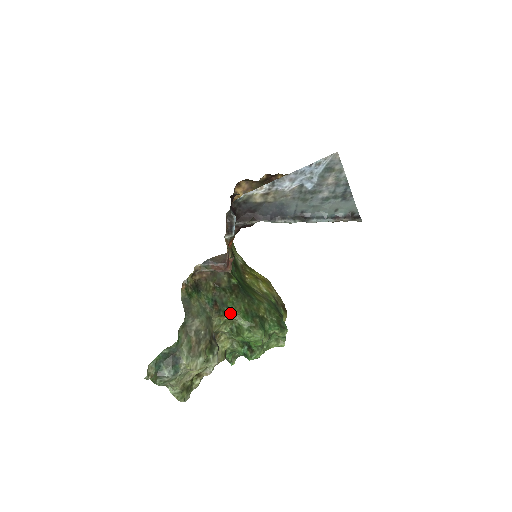
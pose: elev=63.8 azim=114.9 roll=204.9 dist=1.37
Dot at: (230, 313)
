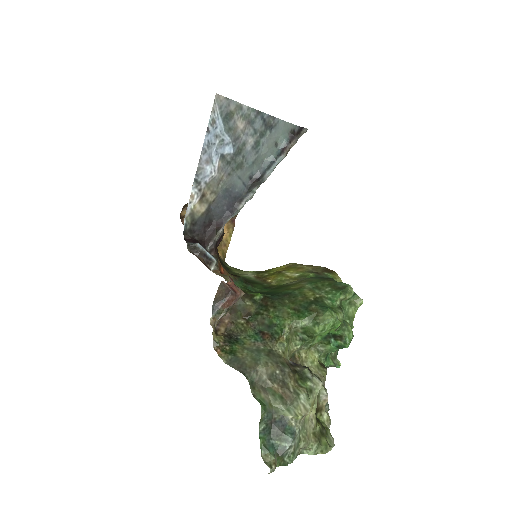
Dot at: (283, 328)
